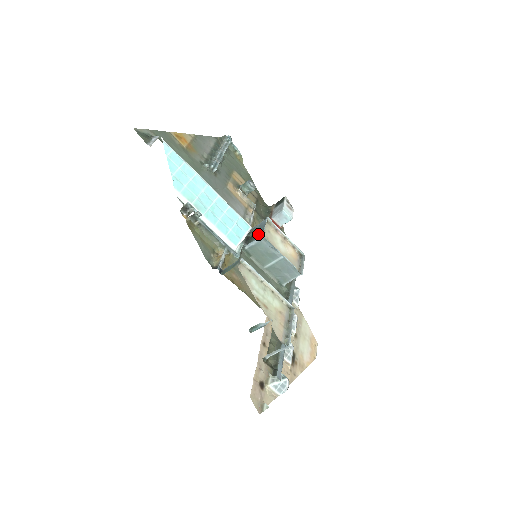
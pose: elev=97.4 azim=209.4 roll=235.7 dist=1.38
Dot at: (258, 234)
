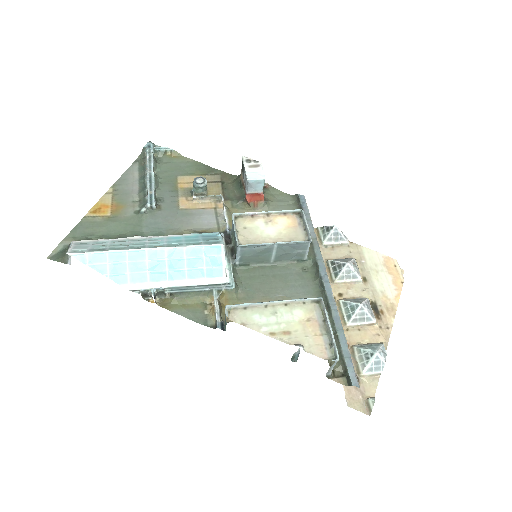
Dot at: (235, 244)
